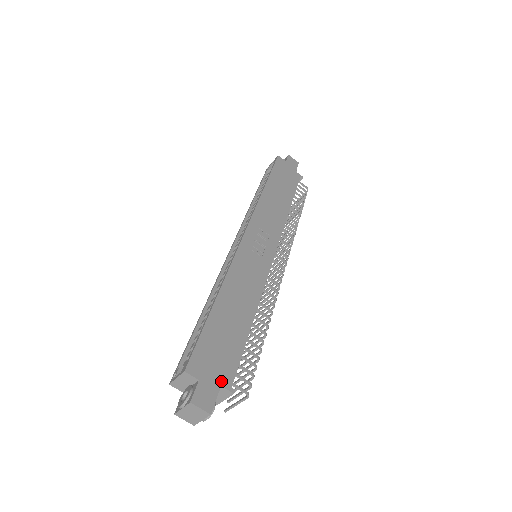
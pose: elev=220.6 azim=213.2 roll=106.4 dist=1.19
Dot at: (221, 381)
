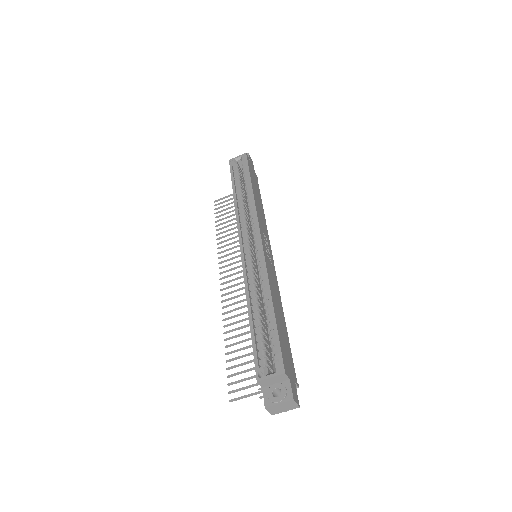
Dot at: (294, 378)
